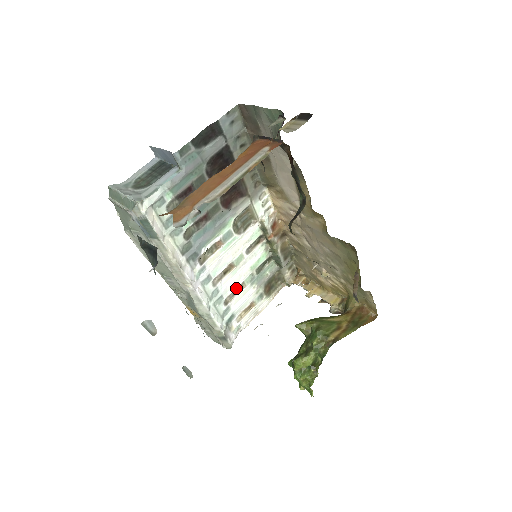
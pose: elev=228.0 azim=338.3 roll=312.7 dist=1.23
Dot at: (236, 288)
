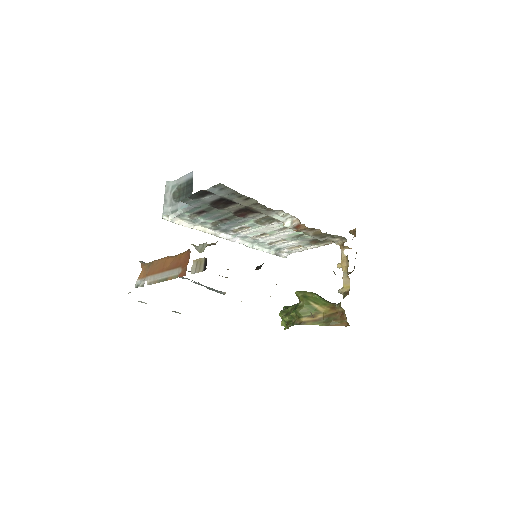
Dot at: (277, 240)
